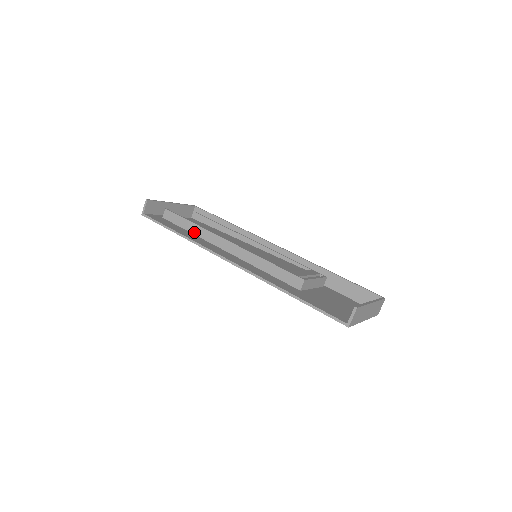
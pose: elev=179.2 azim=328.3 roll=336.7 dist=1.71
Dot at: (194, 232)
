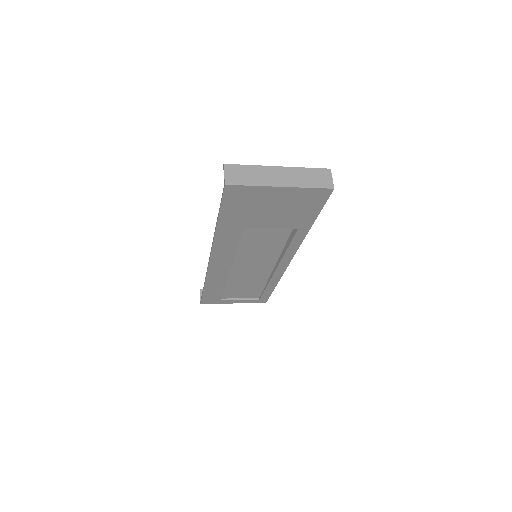
Dot at: occluded
